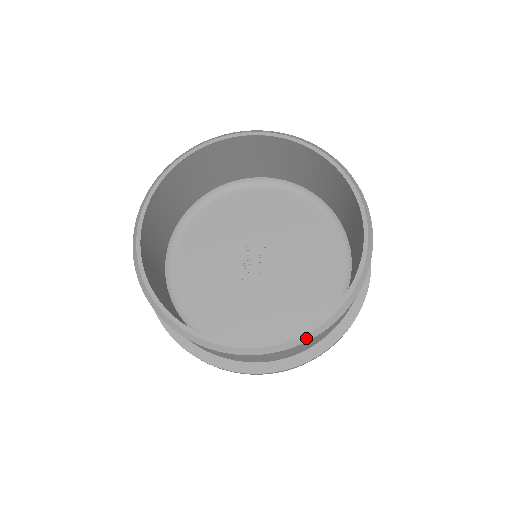
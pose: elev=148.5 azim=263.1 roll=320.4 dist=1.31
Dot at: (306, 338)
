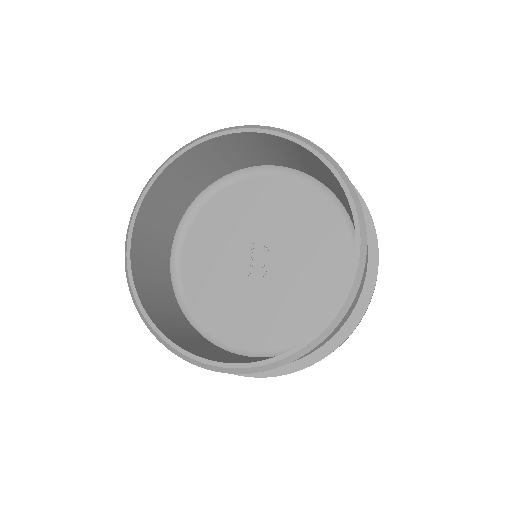
Dot at: (290, 359)
